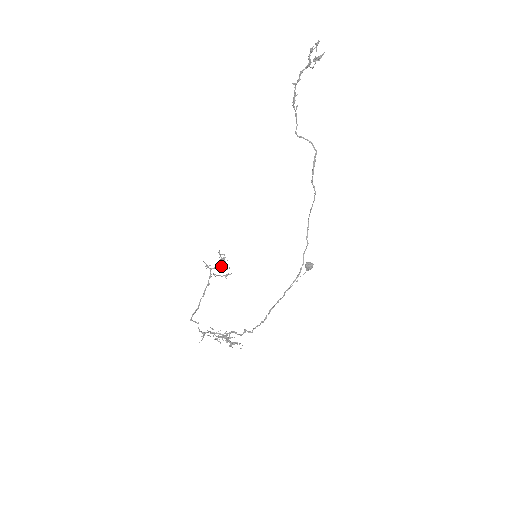
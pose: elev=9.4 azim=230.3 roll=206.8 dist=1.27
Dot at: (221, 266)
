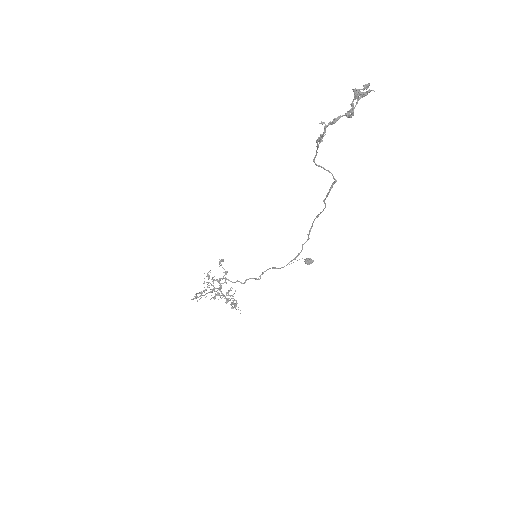
Dot at: (227, 293)
